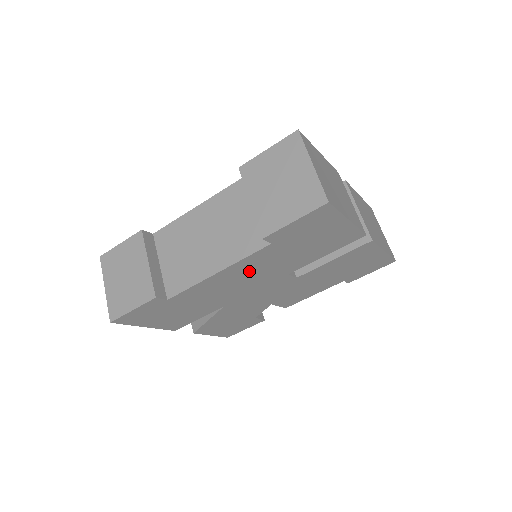
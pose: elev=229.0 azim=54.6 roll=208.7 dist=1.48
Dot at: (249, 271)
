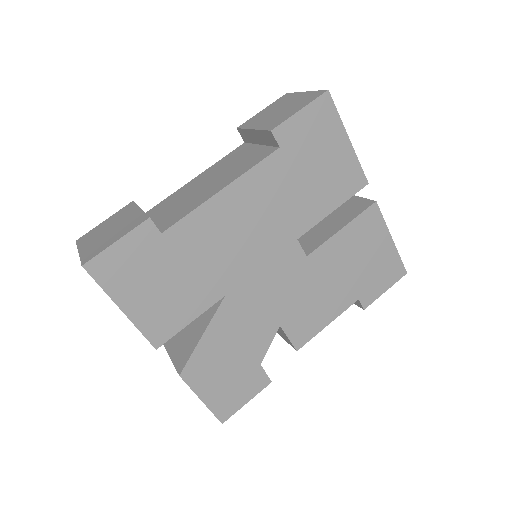
Dot at: (256, 205)
